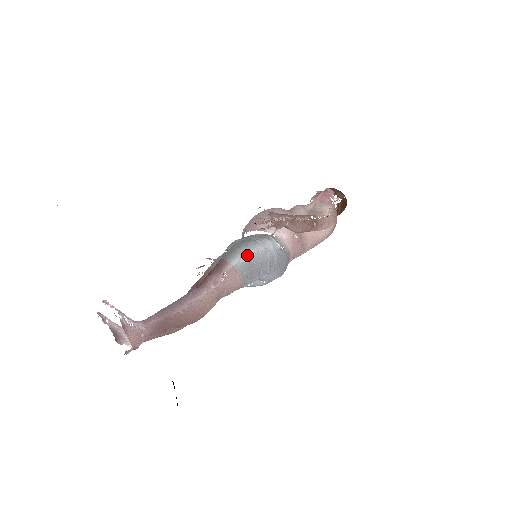
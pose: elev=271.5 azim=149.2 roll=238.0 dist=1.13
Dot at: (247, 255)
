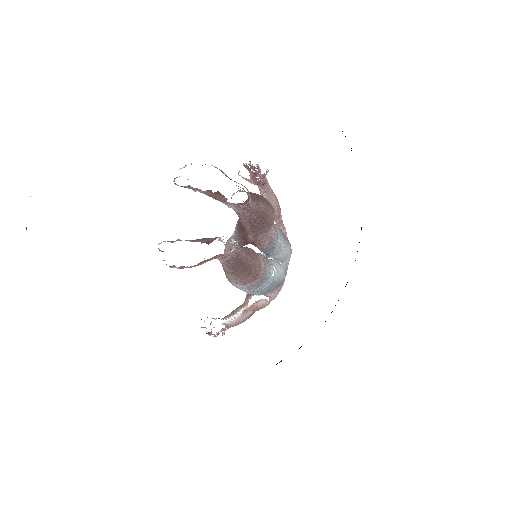
Dot at: occluded
